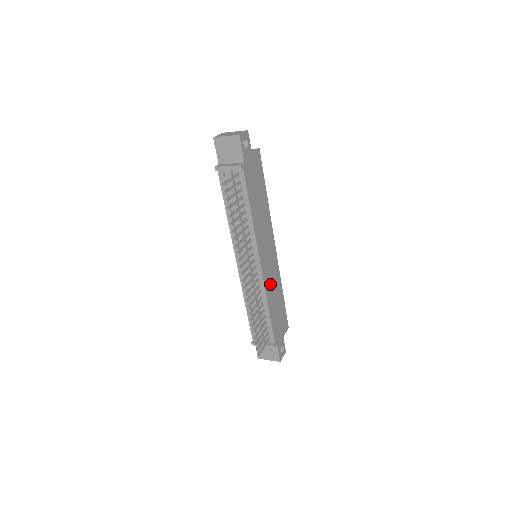
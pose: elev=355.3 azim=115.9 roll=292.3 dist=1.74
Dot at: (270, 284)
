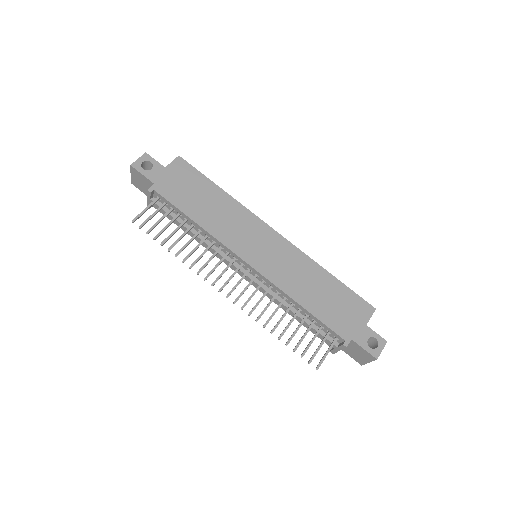
Dot at: (287, 276)
